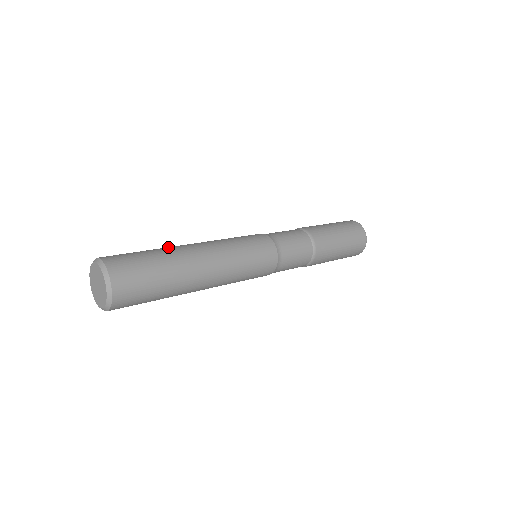
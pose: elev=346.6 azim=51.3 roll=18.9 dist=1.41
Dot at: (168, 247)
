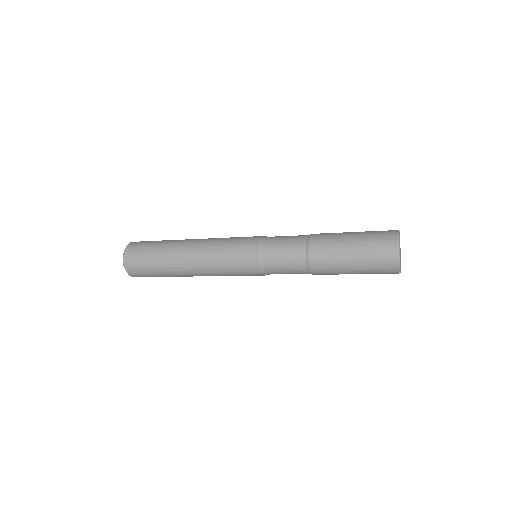
Dot at: (172, 244)
